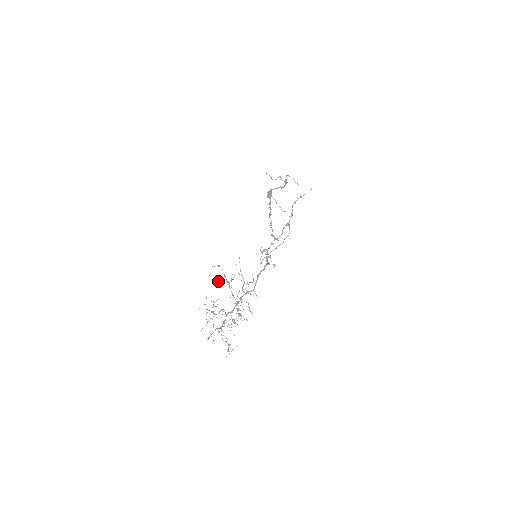
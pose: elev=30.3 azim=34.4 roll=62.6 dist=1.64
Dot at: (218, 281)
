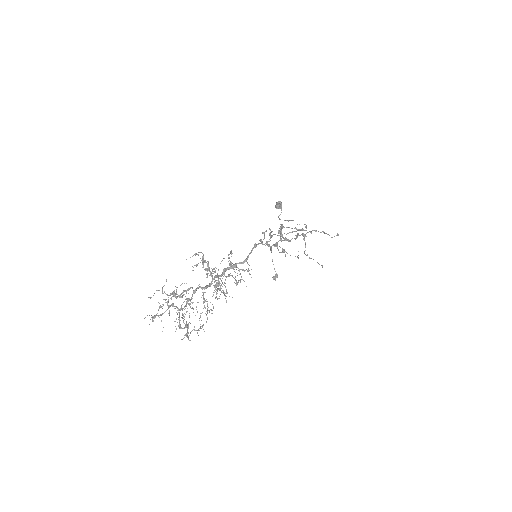
Dot at: occluded
